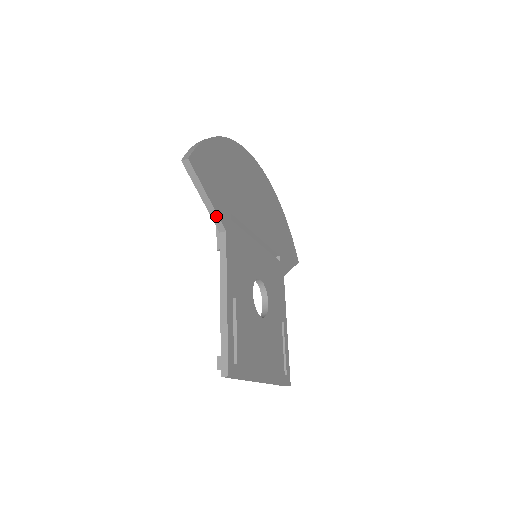
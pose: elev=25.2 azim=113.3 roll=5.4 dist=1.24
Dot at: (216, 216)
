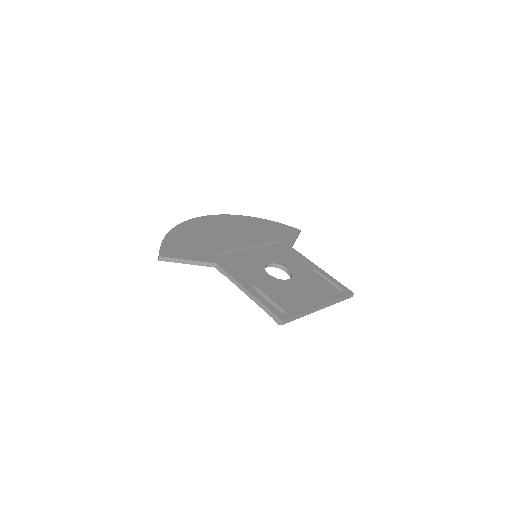
Dot at: (204, 263)
